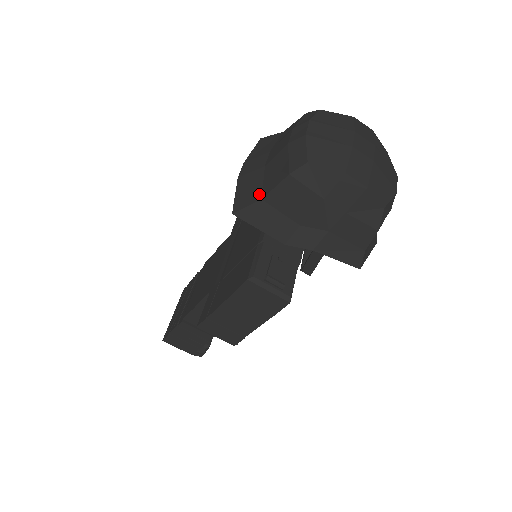
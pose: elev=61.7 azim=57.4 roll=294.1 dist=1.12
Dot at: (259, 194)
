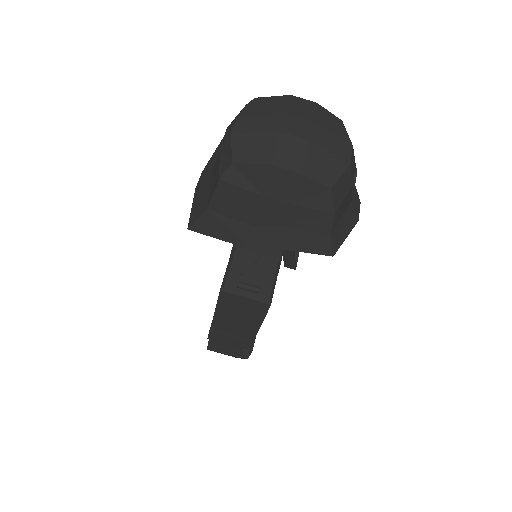
Dot at: (206, 204)
